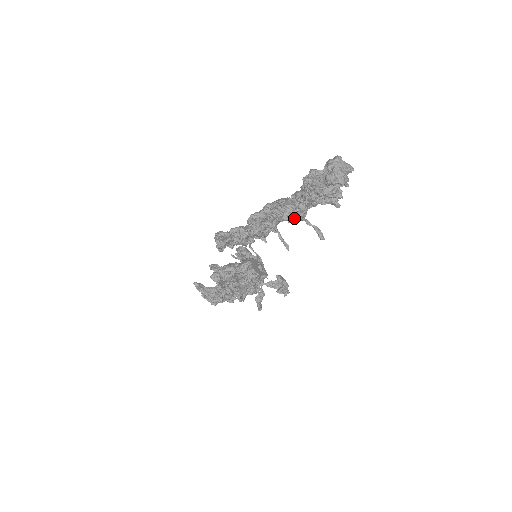
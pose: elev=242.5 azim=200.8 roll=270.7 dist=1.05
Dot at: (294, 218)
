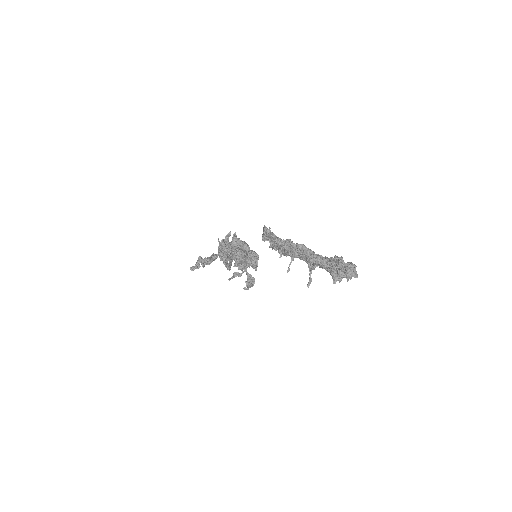
Dot at: (310, 264)
